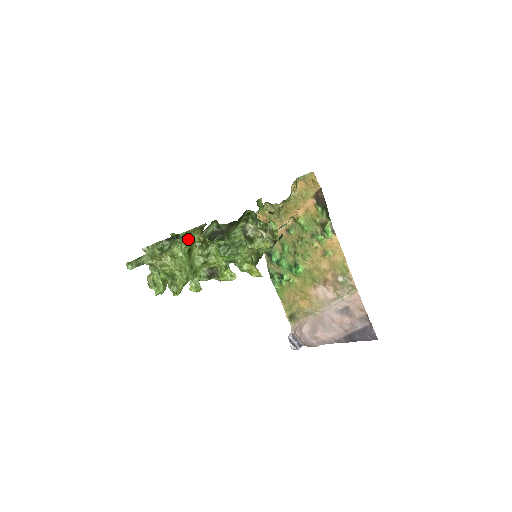
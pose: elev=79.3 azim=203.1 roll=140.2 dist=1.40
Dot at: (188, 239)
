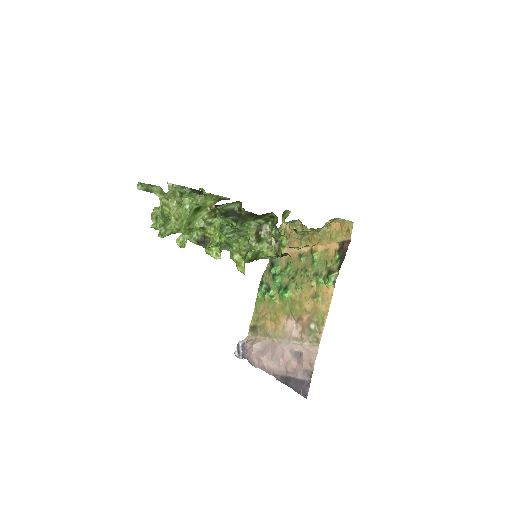
Dot at: (202, 199)
